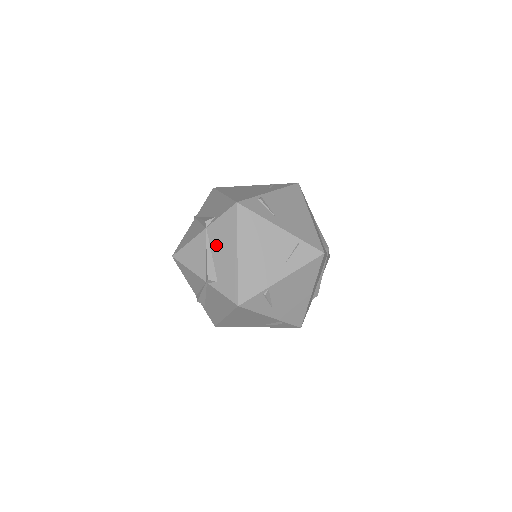
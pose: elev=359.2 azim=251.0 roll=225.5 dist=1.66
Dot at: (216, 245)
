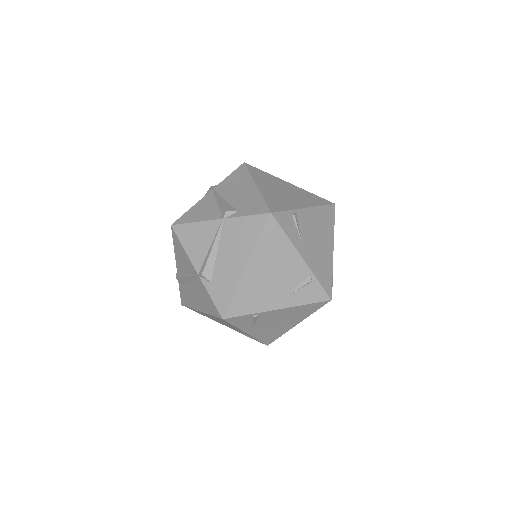
Dot at: (228, 192)
